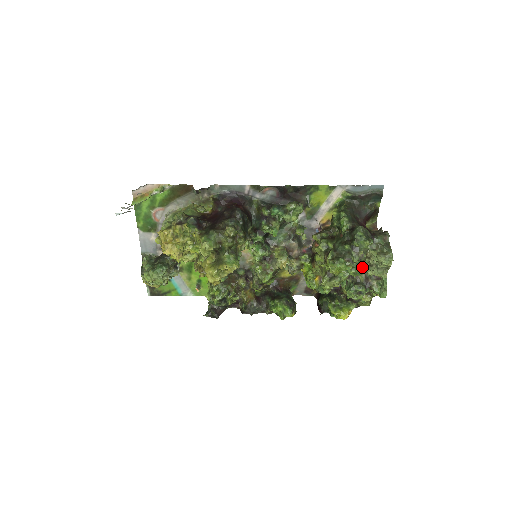
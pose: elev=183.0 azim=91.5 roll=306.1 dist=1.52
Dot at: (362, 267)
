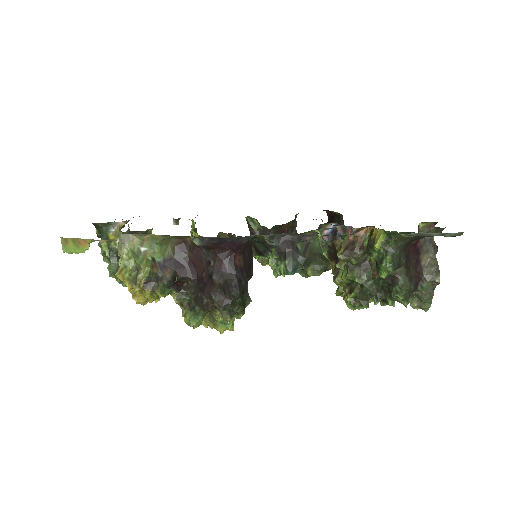
Dot at: occluded
